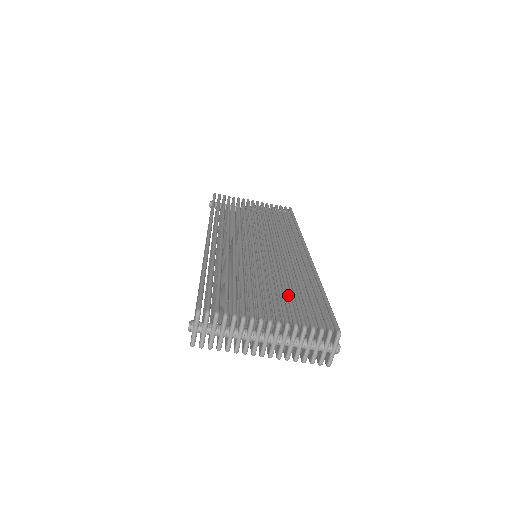
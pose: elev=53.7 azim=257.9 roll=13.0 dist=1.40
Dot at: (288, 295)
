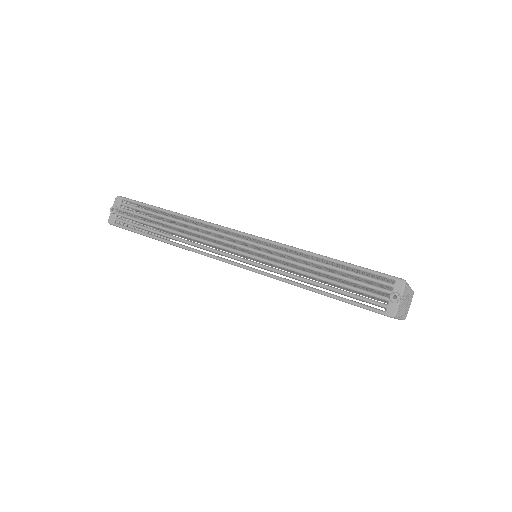
Dot at: occluded
